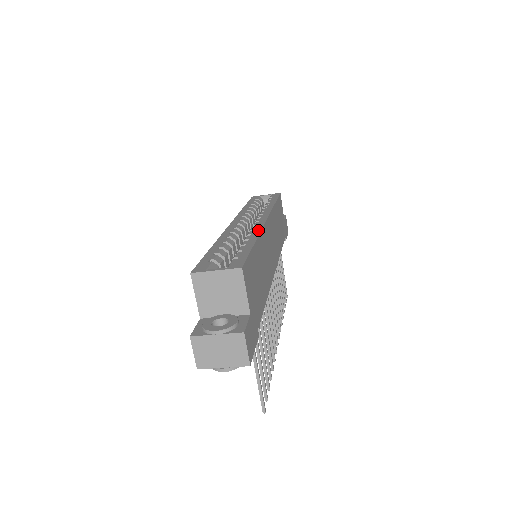
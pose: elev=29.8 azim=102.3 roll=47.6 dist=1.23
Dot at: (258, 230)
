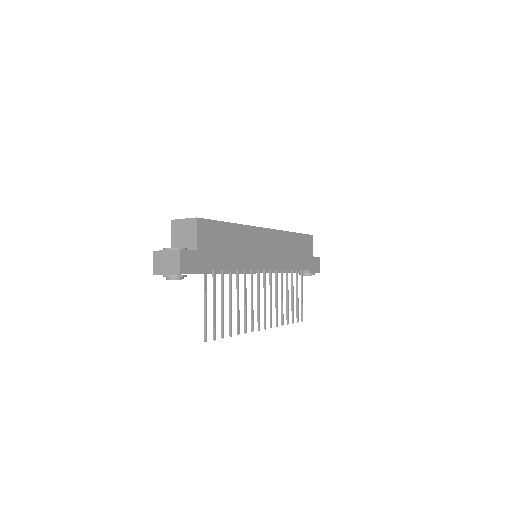
Dot at: (247, 225)
